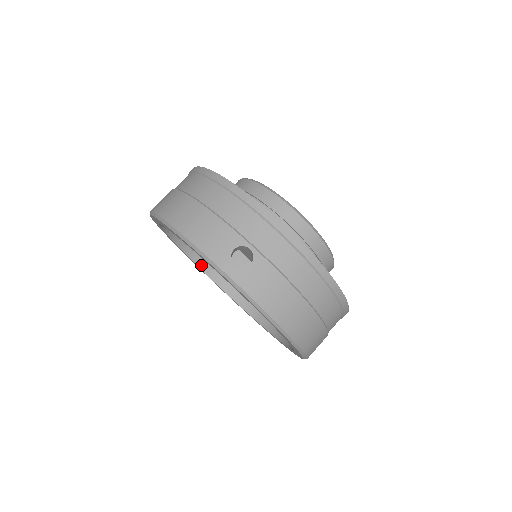
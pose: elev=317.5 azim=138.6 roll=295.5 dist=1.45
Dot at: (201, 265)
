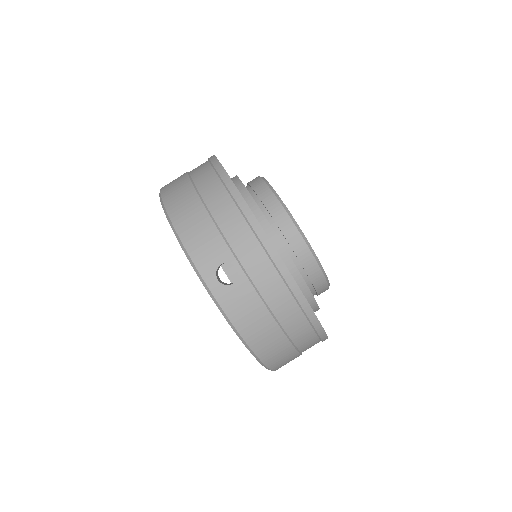
Dot at: occluded
